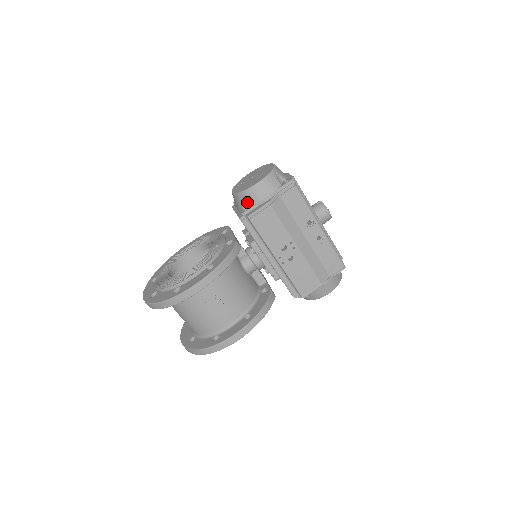
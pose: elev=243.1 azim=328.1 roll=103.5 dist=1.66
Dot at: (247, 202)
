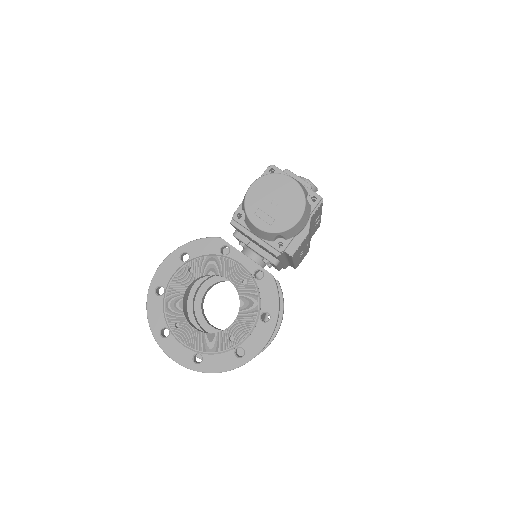
Dot at: (282, 237)
